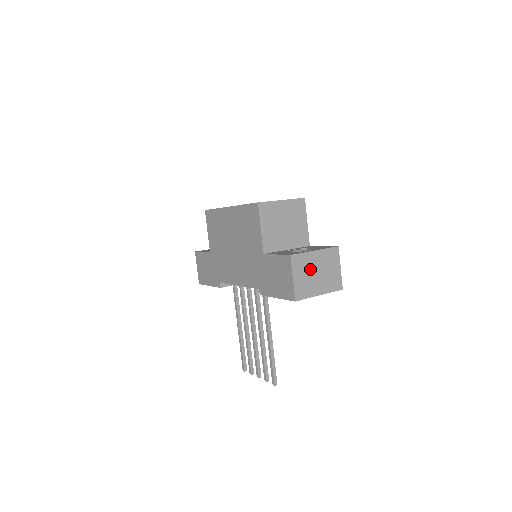
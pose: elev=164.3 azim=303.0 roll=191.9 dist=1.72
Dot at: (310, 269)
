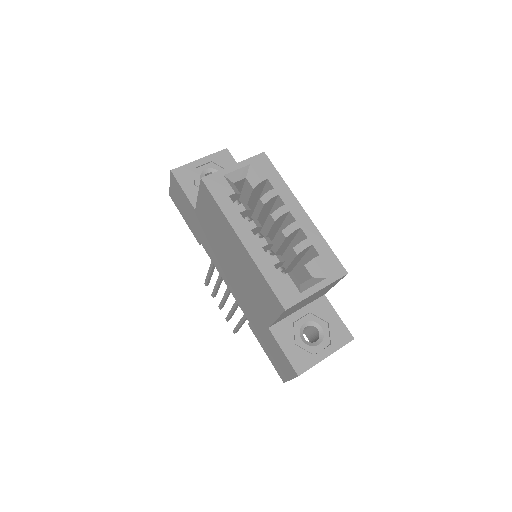
Dot at: occluded
